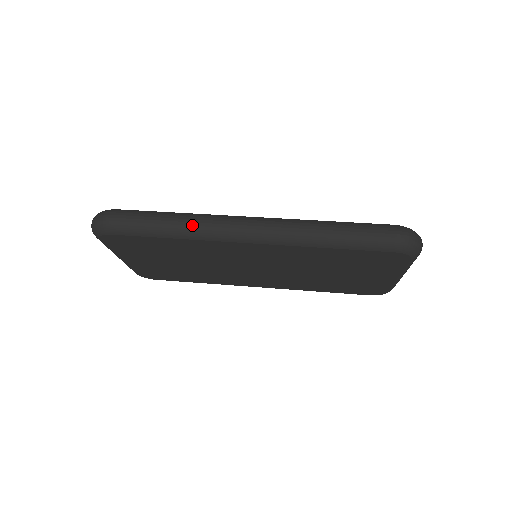
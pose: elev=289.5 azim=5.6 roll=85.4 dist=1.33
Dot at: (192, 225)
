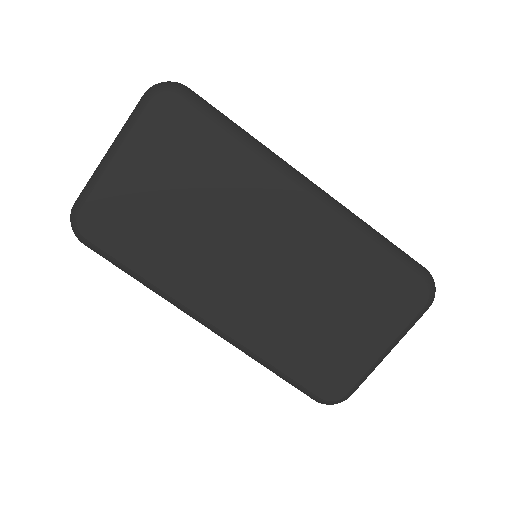
Dot at: (265, 146)
